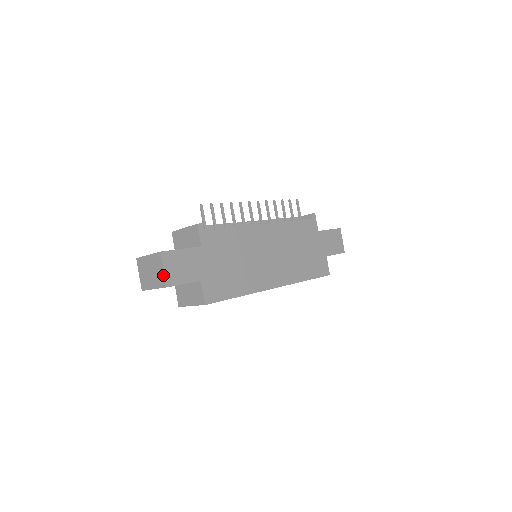
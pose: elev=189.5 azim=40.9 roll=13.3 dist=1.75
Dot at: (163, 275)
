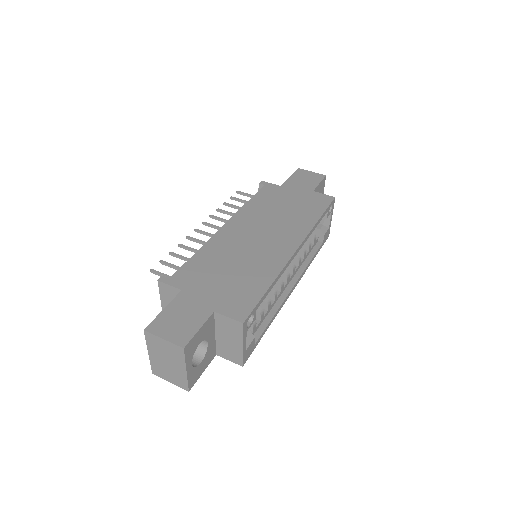
Dot at: (169, 344)
